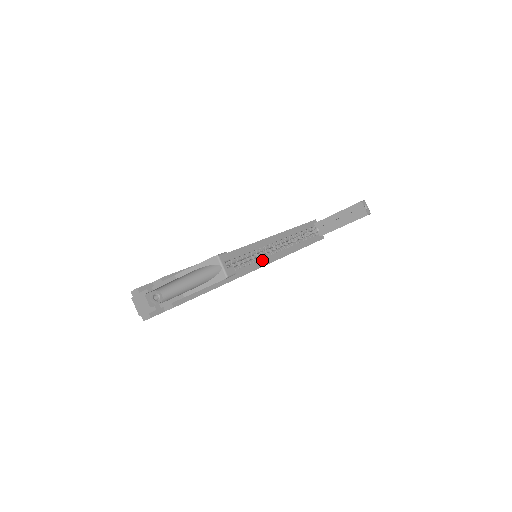
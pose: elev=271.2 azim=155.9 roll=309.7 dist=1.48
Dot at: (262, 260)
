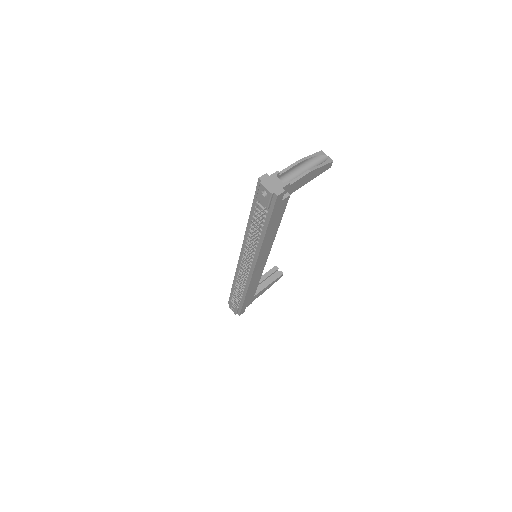
Dot at: occluded
